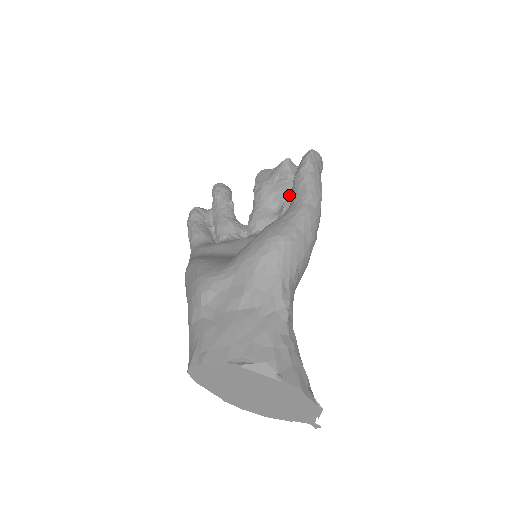
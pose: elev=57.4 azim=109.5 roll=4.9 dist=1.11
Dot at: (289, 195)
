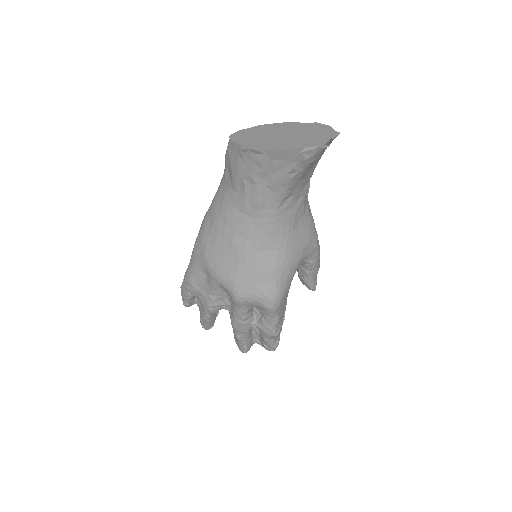
Dot at: occluded
